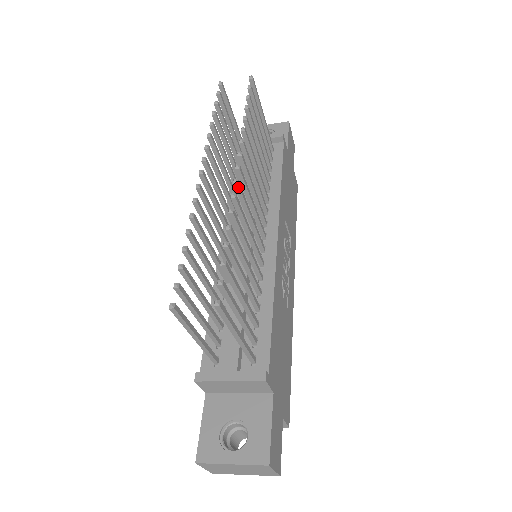
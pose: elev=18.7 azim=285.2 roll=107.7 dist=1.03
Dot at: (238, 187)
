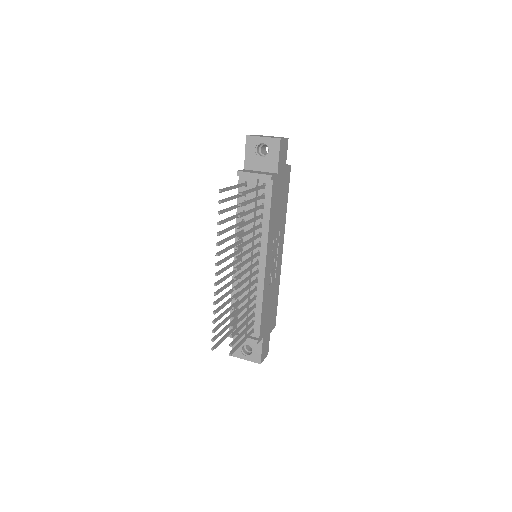
Dot at: (236, 289)
